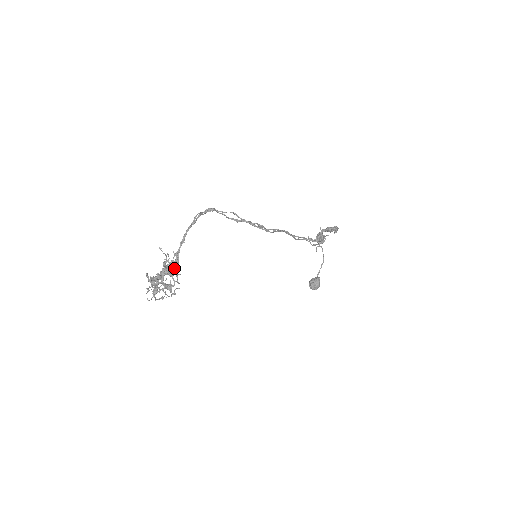
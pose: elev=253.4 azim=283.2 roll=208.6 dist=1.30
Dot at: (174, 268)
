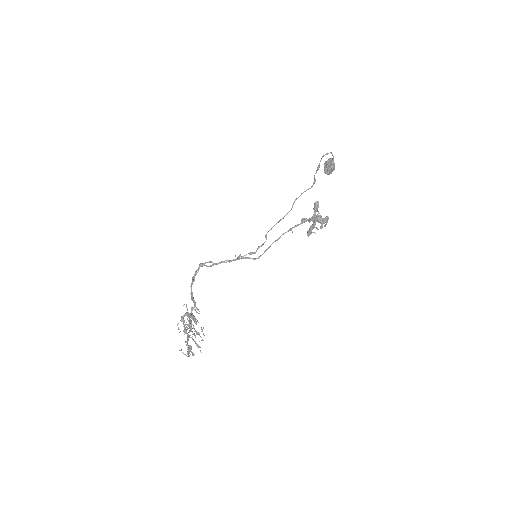
Dot at: (195, 322)
